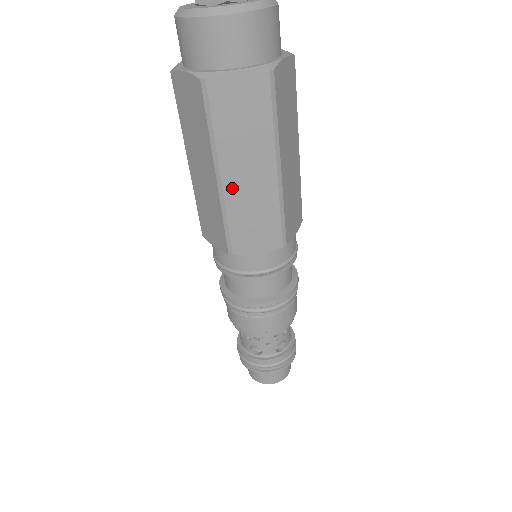
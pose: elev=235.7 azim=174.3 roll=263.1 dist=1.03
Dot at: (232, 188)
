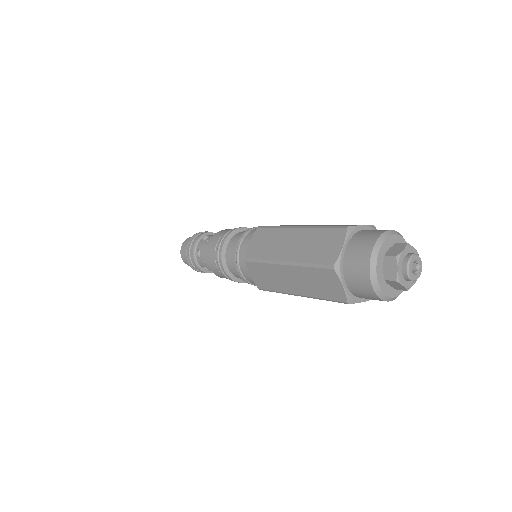
Dot at: occluded
